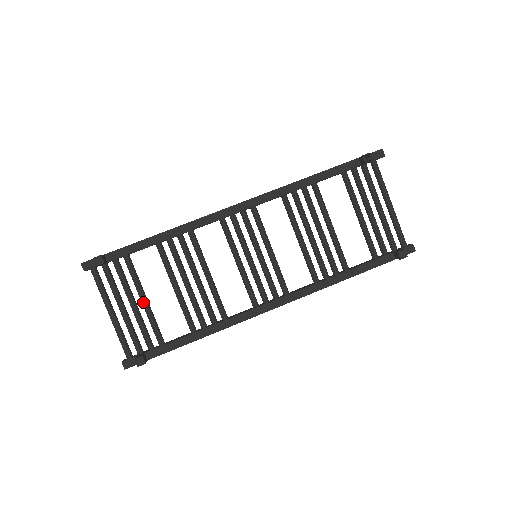
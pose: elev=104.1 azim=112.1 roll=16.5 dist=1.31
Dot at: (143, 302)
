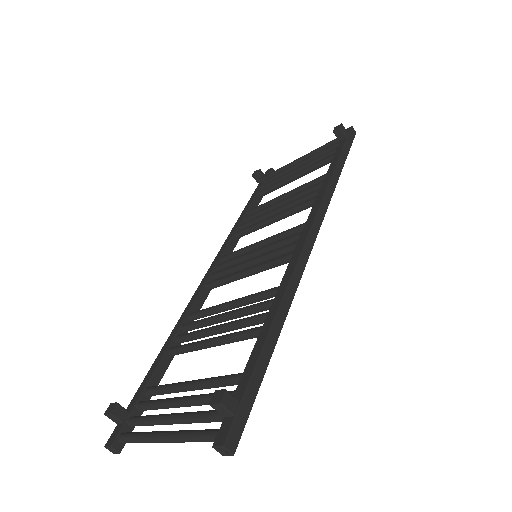
Dot at: (189, 385)
